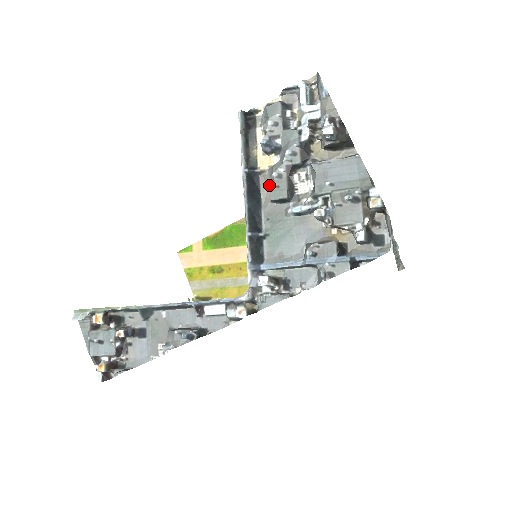
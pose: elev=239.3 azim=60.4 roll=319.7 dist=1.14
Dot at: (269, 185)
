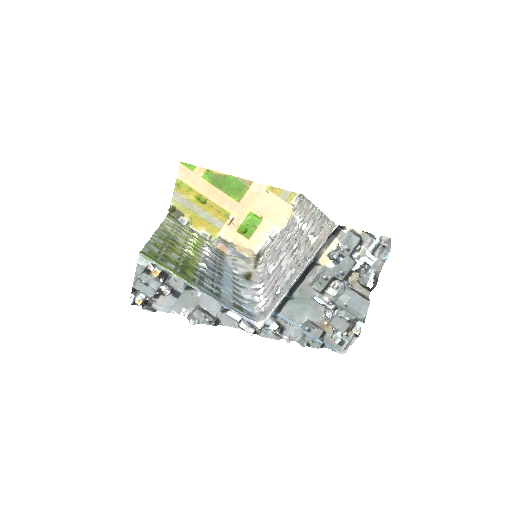
Dot at: (316, 275)
